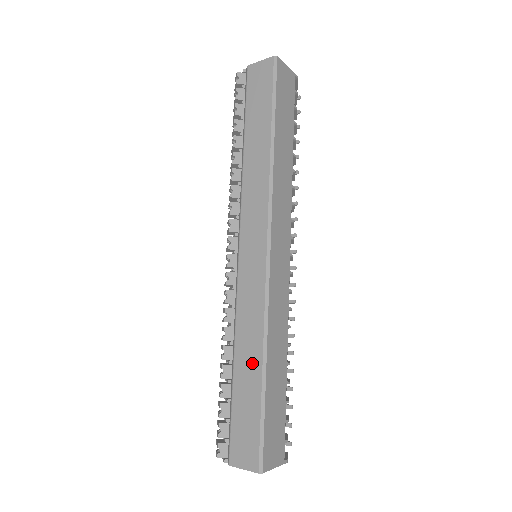
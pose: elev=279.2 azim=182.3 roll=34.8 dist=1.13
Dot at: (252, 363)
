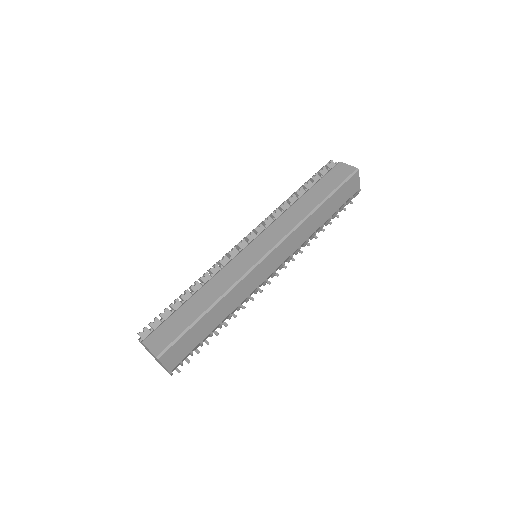
Dot at: (206, 300)
